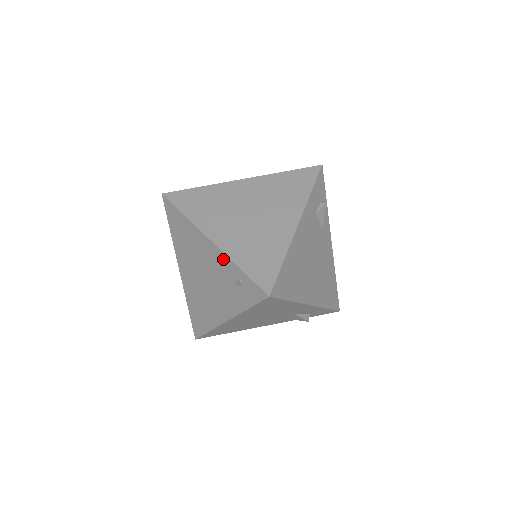
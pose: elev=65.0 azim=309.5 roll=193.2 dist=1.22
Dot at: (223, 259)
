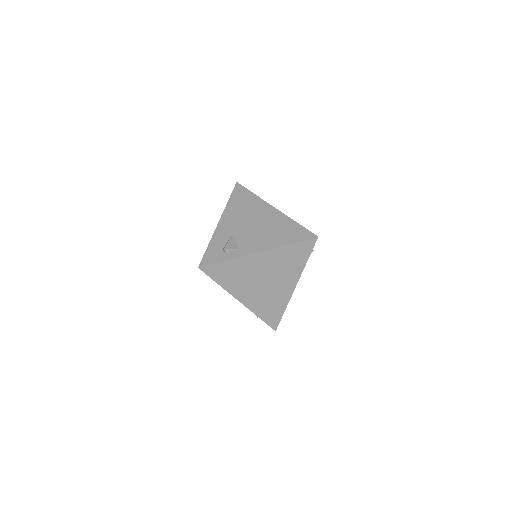
Dot at: occluded
